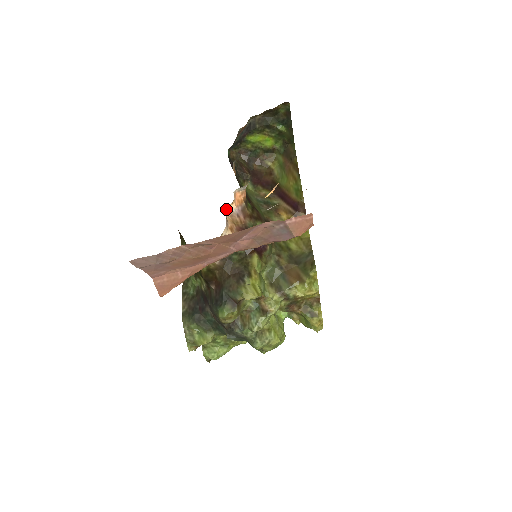
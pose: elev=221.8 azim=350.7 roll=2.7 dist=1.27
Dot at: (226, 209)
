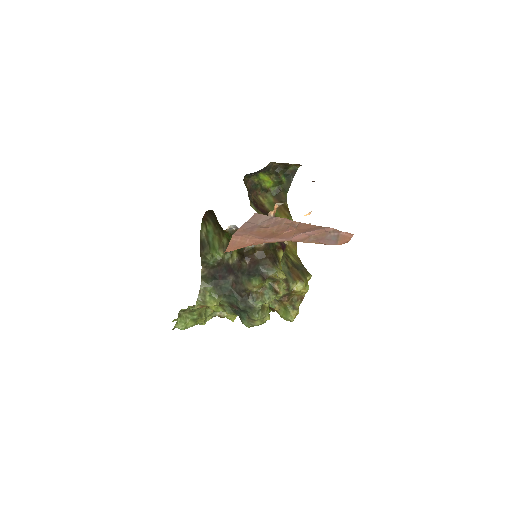
Dot at: (269, 212)
